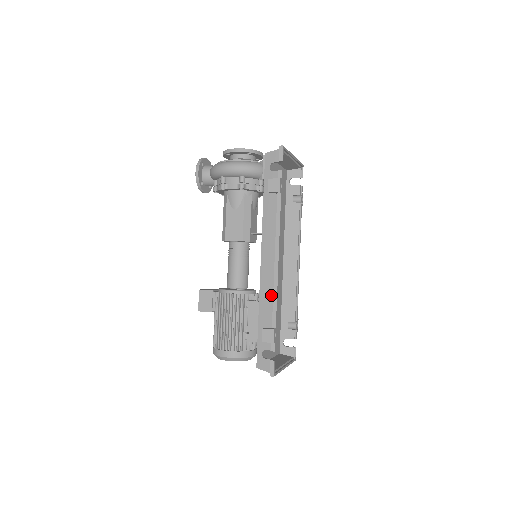
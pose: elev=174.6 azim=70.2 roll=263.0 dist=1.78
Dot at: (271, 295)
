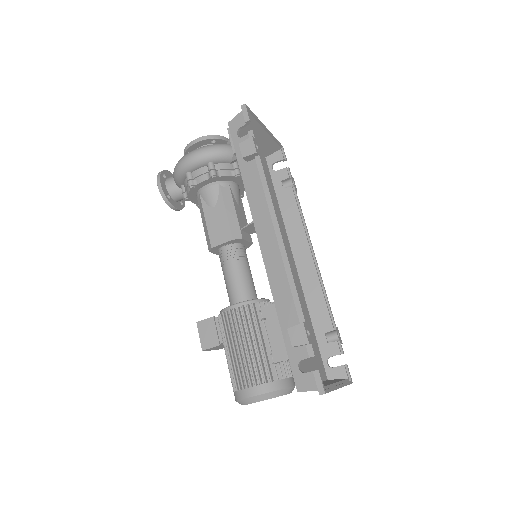
Dot at: (286, 282)
